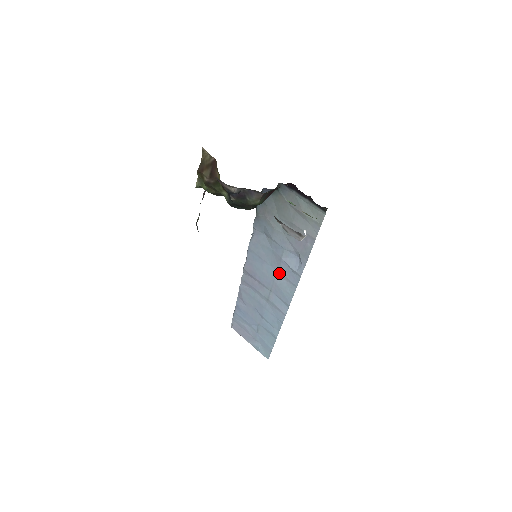
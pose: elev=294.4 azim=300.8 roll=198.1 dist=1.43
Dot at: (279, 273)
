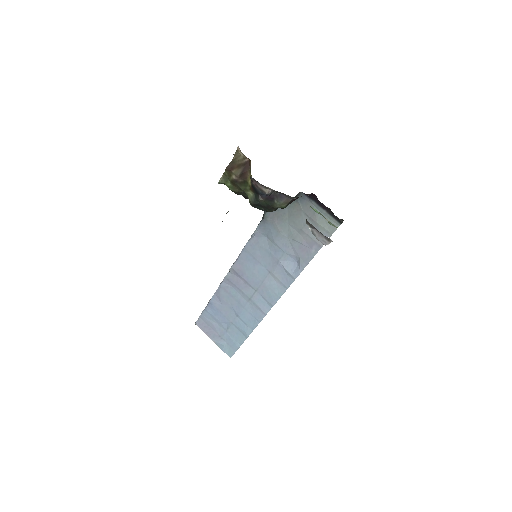
Dot at: (271, 275)
